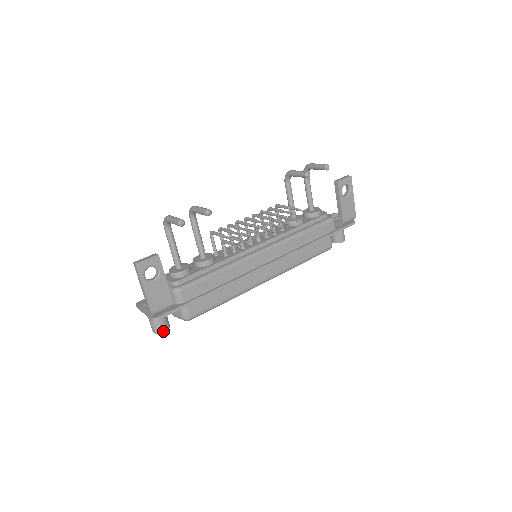
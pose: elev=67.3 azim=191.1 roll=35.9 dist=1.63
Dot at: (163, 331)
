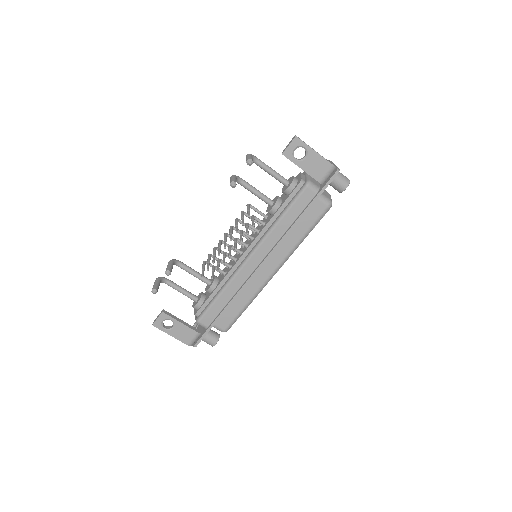
Dot at: (214, 344)
